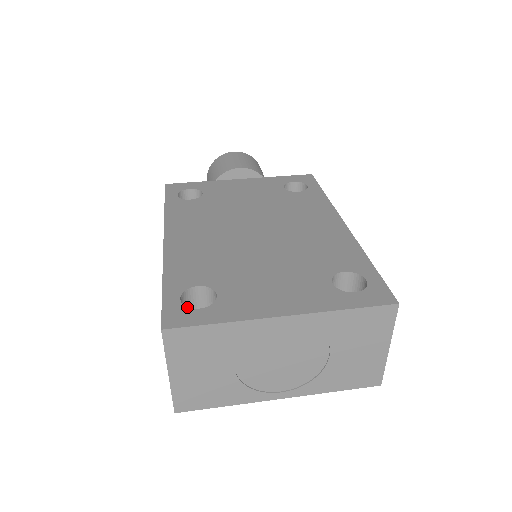
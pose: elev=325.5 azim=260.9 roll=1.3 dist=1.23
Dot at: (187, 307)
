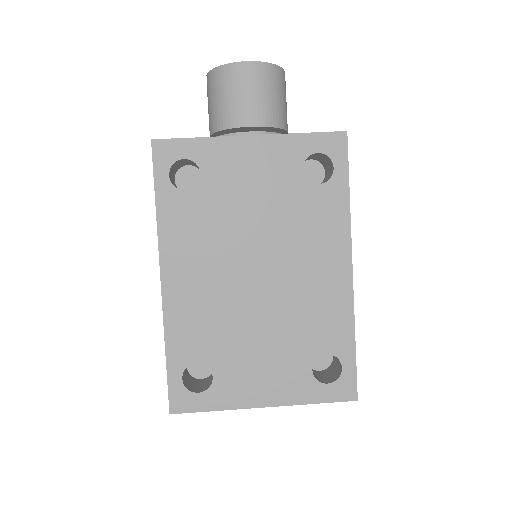
Dot at: (188, 390)
